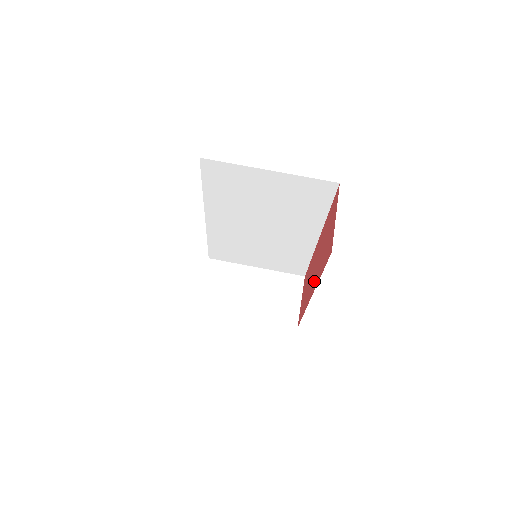
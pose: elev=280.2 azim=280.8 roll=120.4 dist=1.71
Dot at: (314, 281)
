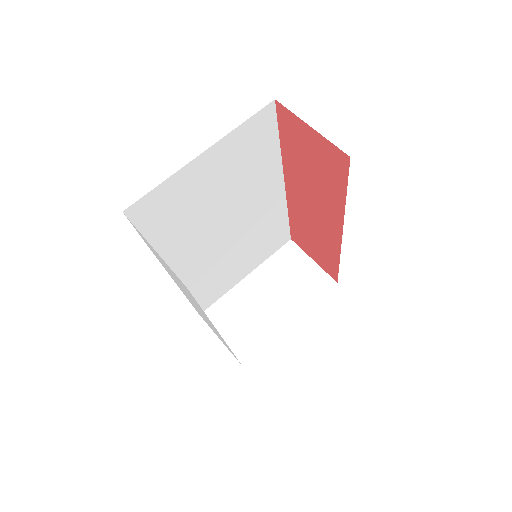
Dot at: (330, 219)
